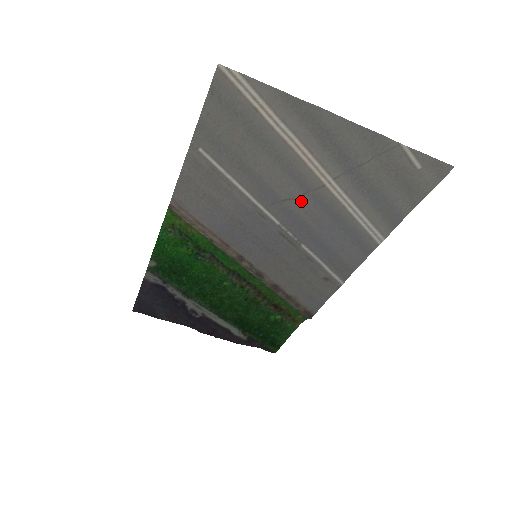
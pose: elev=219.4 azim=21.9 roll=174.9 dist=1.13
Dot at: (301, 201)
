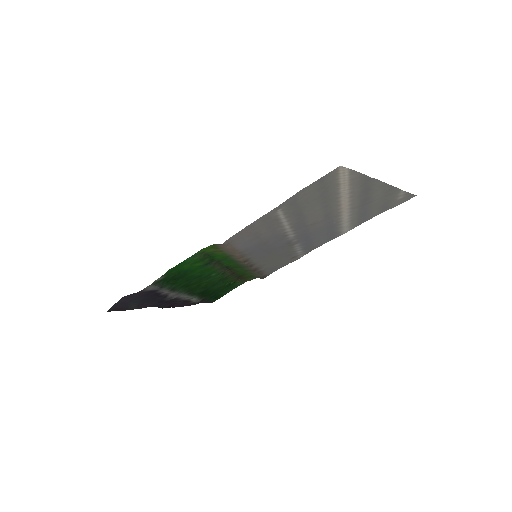
Dot at: (318, 223)
